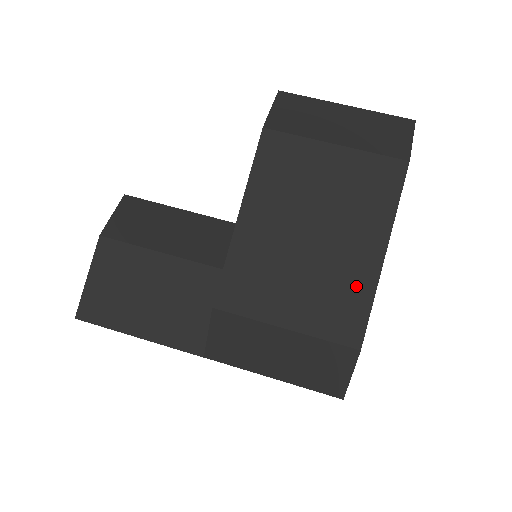
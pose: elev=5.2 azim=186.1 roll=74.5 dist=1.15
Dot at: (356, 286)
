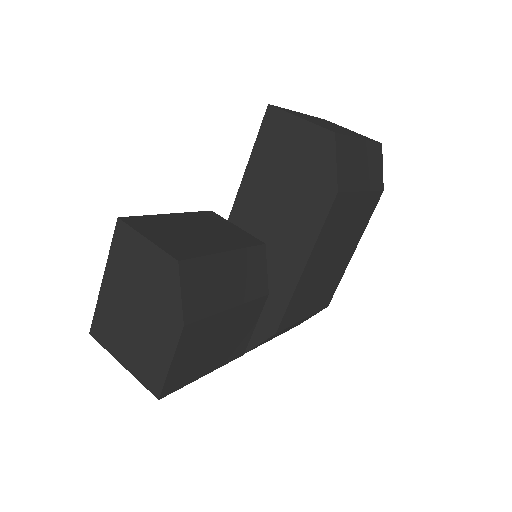
Dot at: (338, 276)
